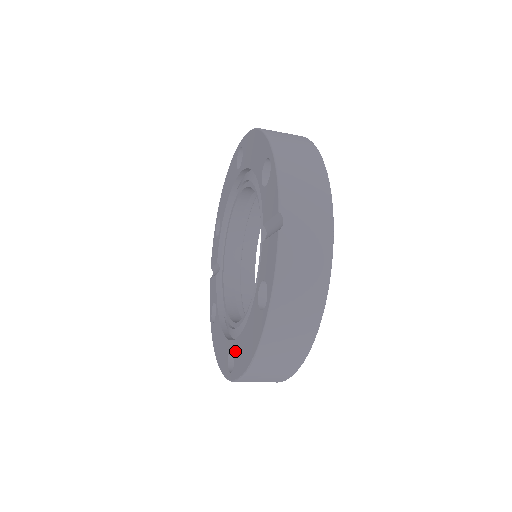
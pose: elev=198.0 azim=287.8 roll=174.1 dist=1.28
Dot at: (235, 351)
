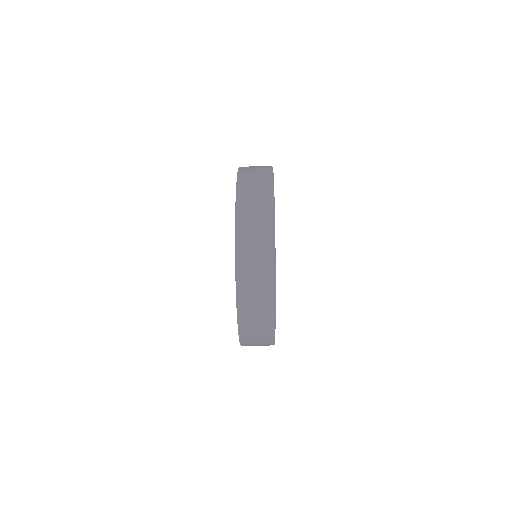
Dot at: occluded
